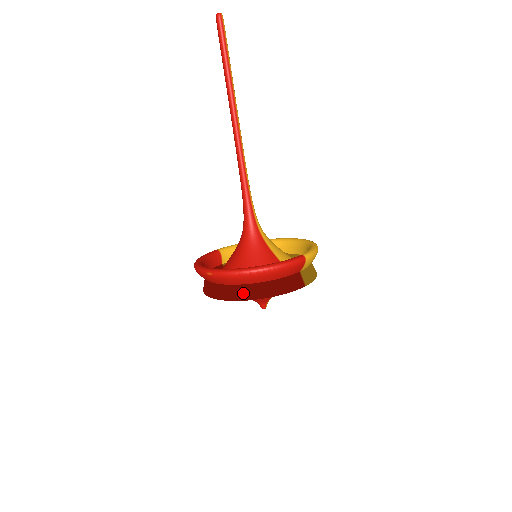
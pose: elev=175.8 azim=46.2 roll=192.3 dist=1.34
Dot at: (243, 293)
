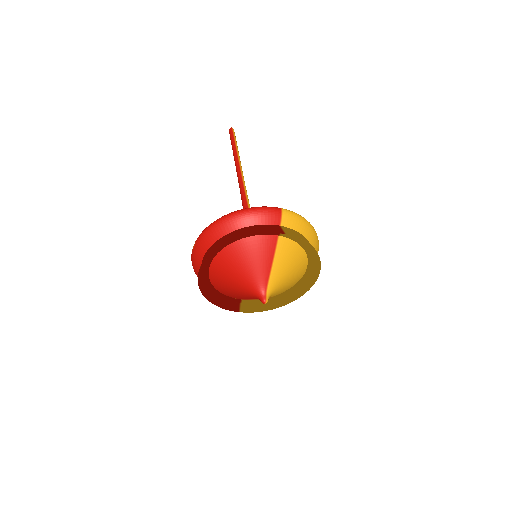
Dot at: (217, 245)
